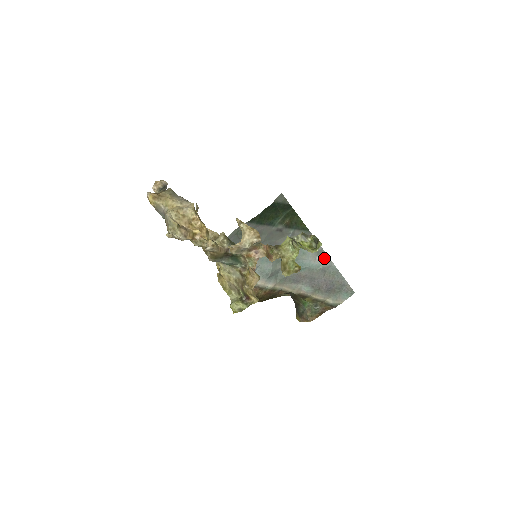
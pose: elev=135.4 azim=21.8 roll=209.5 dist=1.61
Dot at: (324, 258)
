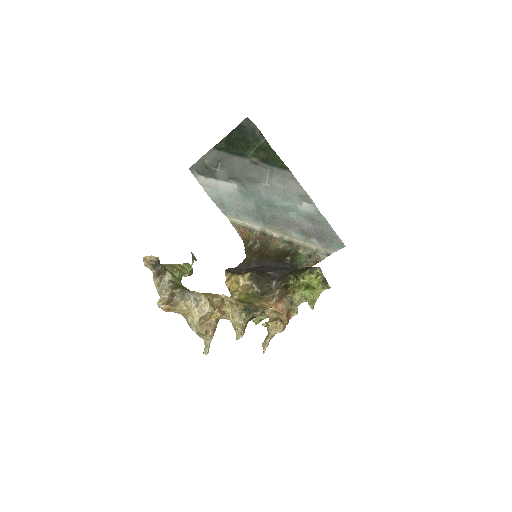
Dot at: (311, 206)
